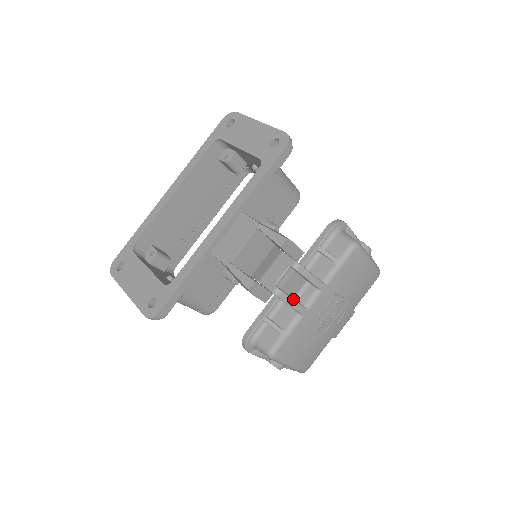
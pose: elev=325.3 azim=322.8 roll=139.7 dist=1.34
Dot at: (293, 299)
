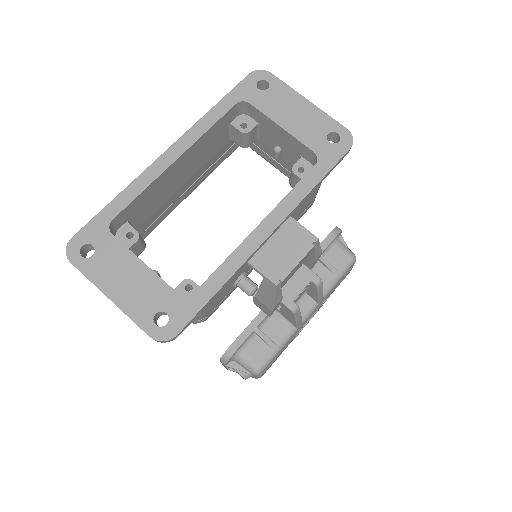
Dot at: occluded
